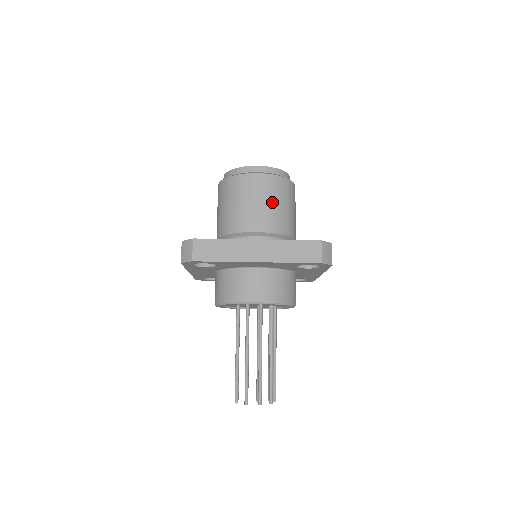
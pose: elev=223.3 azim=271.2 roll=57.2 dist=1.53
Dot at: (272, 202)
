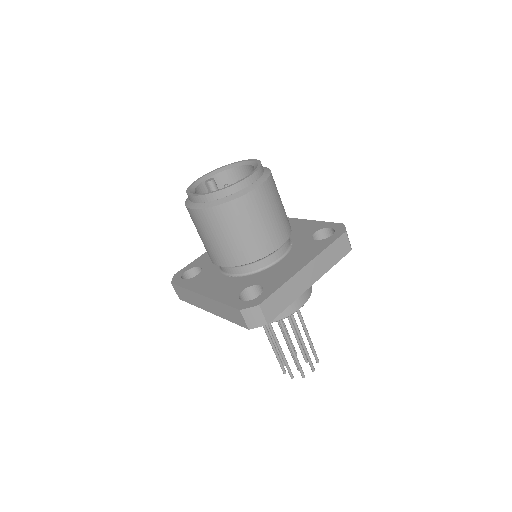
Dot at: (217, 237)
